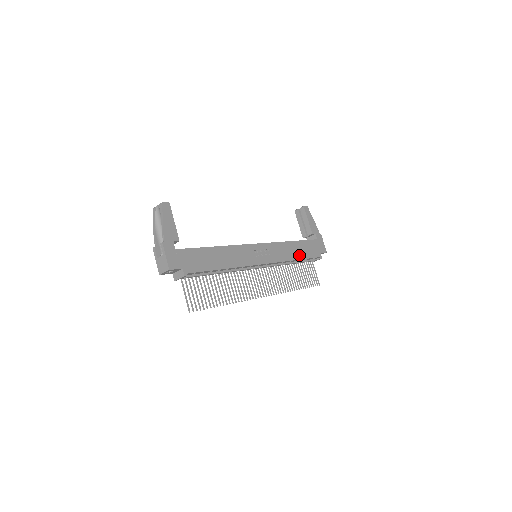
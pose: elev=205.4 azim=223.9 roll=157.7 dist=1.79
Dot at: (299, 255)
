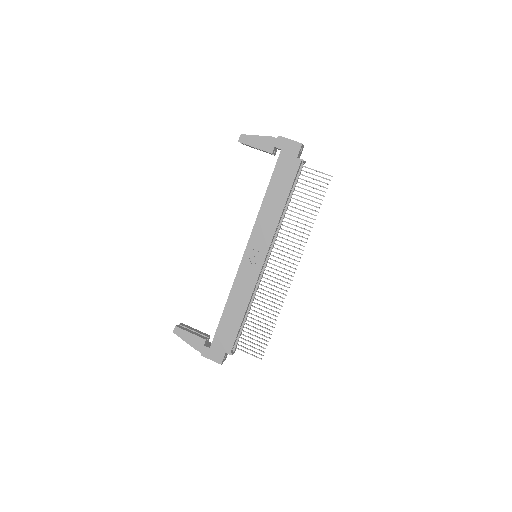
Dot at: (281, 200)
